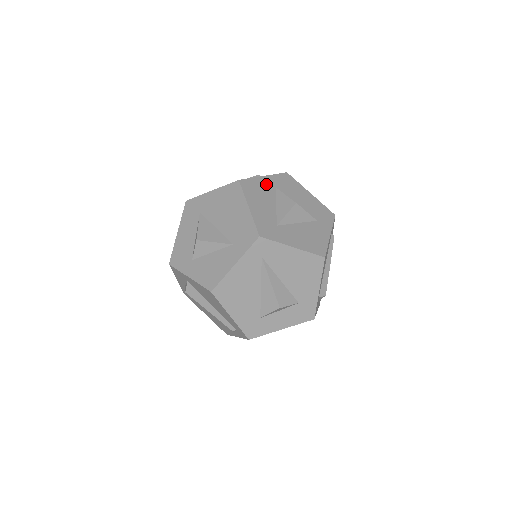
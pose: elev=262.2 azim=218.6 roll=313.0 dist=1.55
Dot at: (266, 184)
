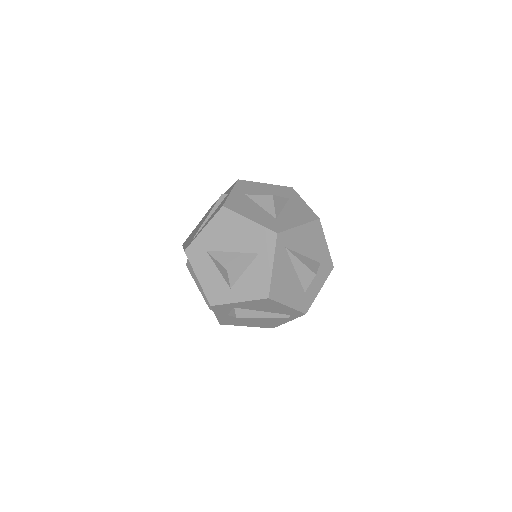
Dot at: (238, 196)
